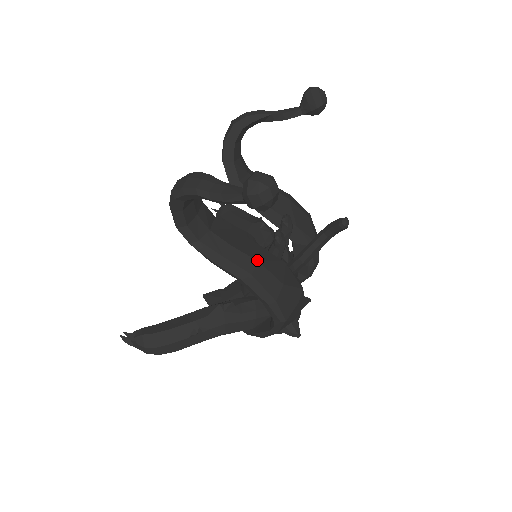
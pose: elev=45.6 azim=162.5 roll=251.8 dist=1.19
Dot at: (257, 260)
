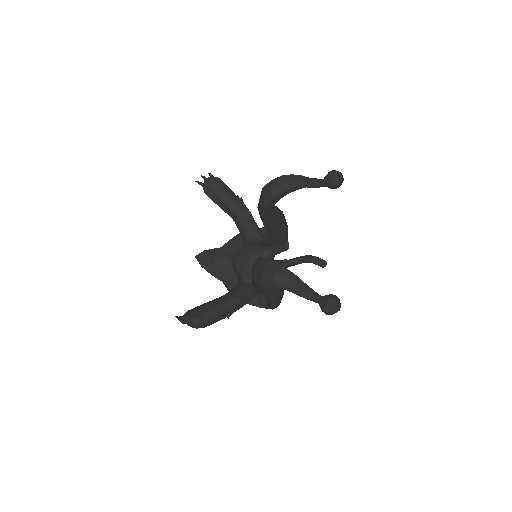
Dot at: (279, 288)
